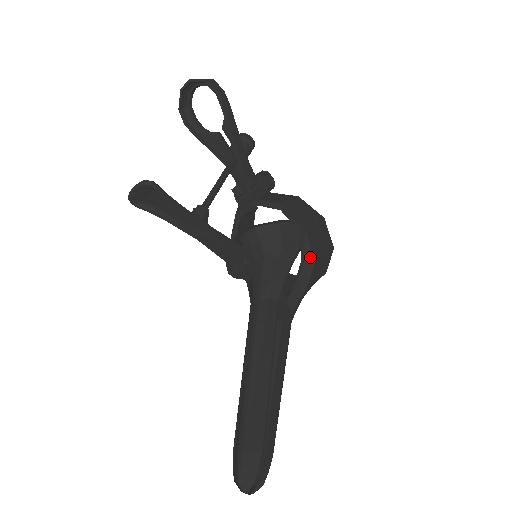
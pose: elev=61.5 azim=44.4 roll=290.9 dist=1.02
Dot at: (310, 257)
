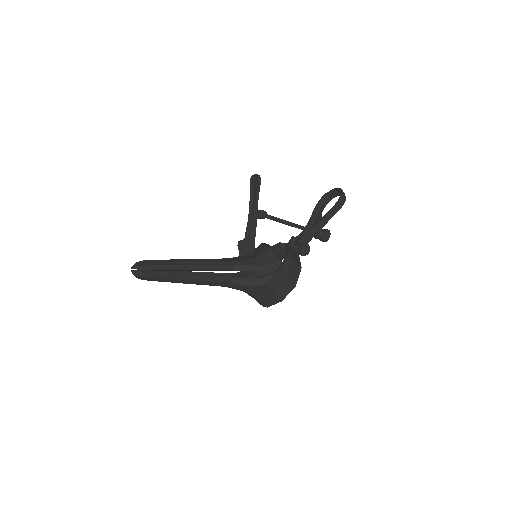
Dot at: (266, 280)
